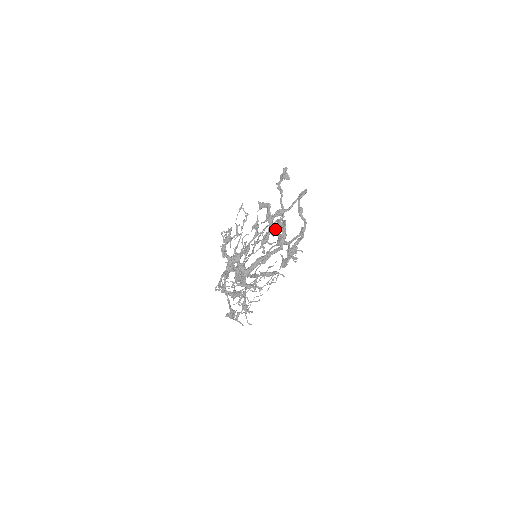
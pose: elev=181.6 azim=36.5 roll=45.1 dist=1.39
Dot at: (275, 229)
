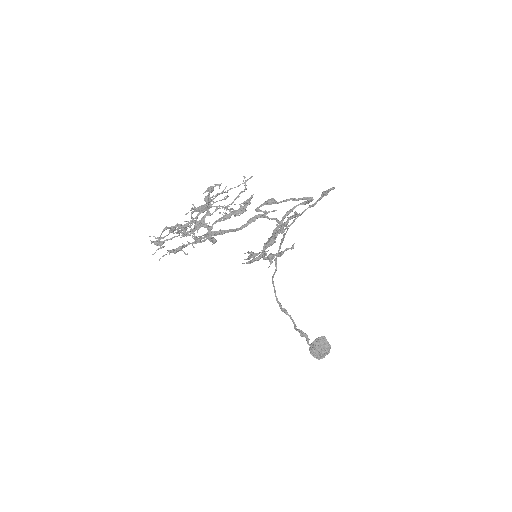
Dot at: occluded
